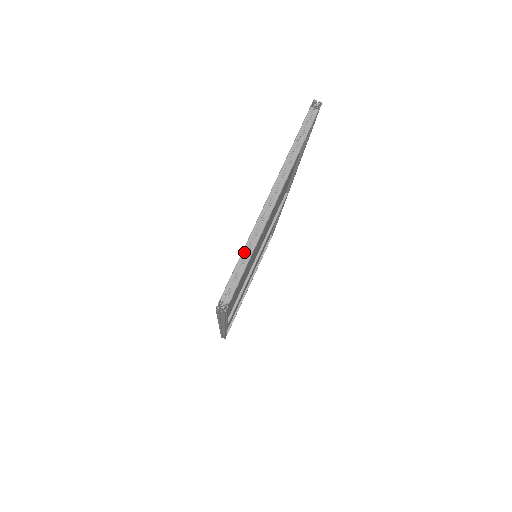
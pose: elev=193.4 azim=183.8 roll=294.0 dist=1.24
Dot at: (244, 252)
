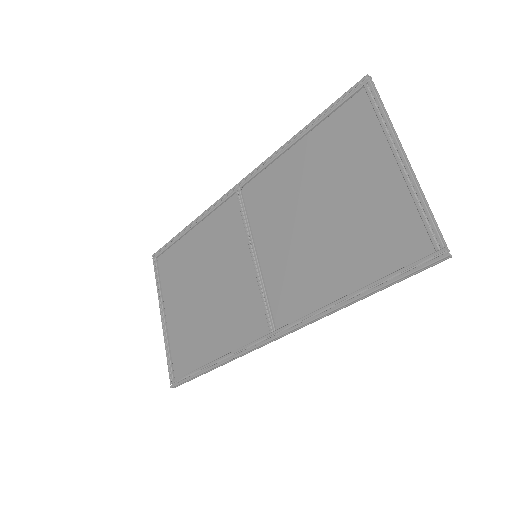
Dot at: (426, 203)
